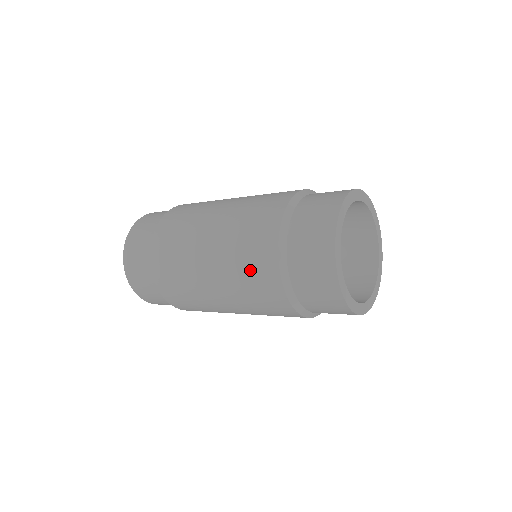
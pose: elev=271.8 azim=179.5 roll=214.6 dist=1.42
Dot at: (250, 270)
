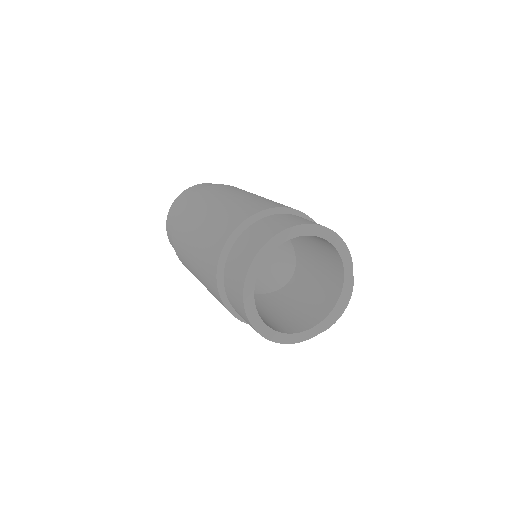
Dot at: (209, 246)
